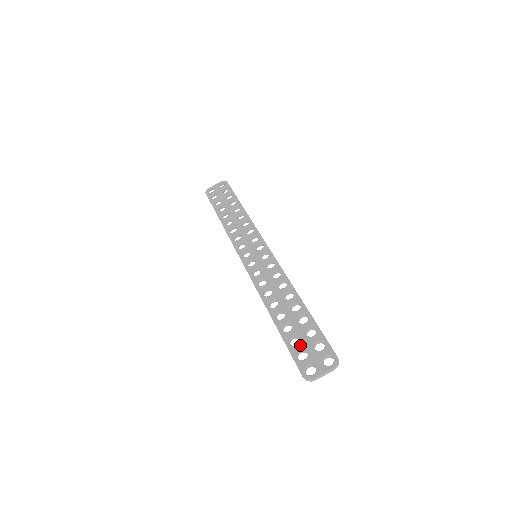
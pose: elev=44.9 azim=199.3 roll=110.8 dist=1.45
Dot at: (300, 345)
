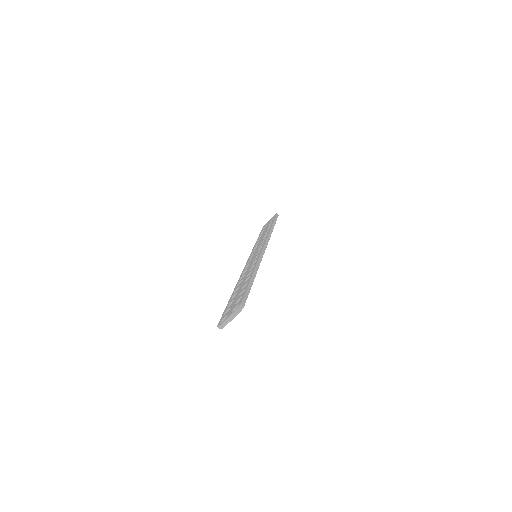
Dot at: (230, 305)
